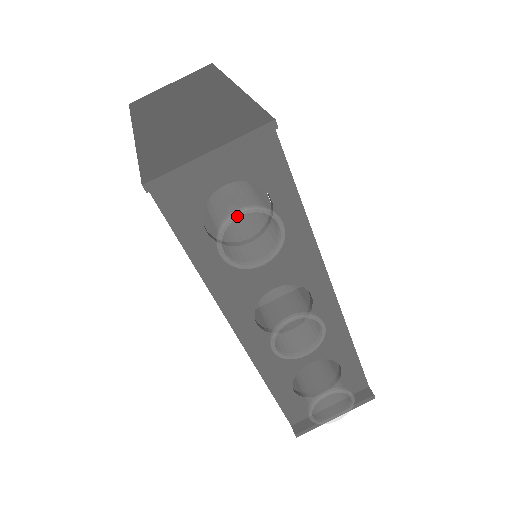
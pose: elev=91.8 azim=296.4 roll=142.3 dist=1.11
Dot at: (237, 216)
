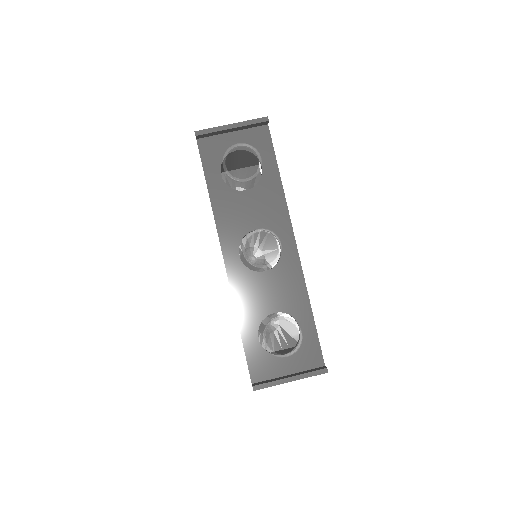
Dot at: (237, 146)
